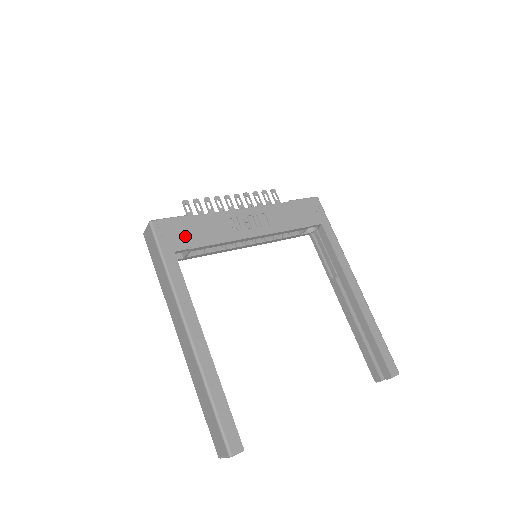
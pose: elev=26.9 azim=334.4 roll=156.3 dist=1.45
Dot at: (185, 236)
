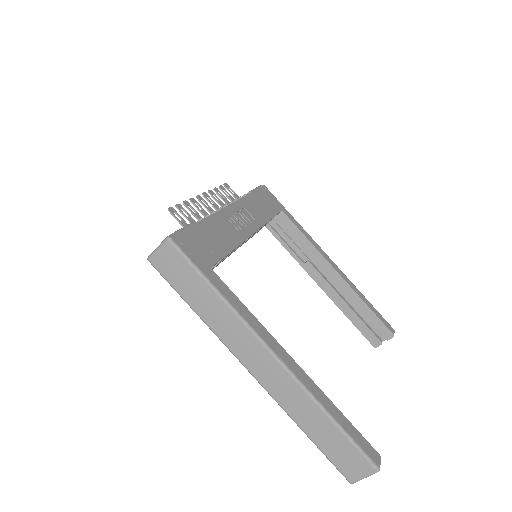
Dot at: (207, 247)
